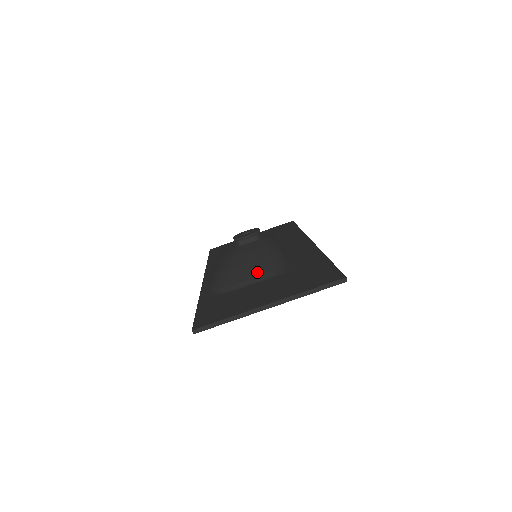
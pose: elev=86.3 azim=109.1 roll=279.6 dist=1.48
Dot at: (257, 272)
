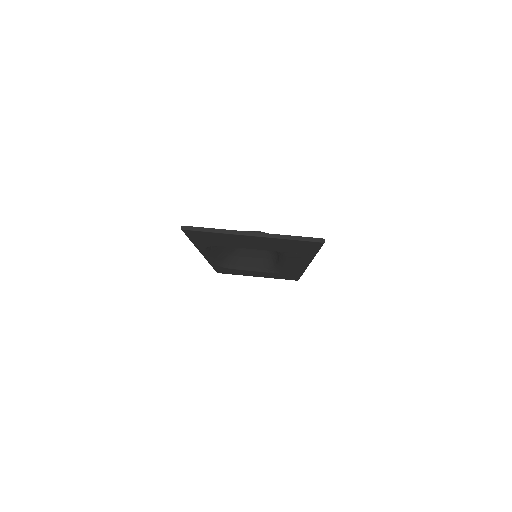
Dot at: occluded
